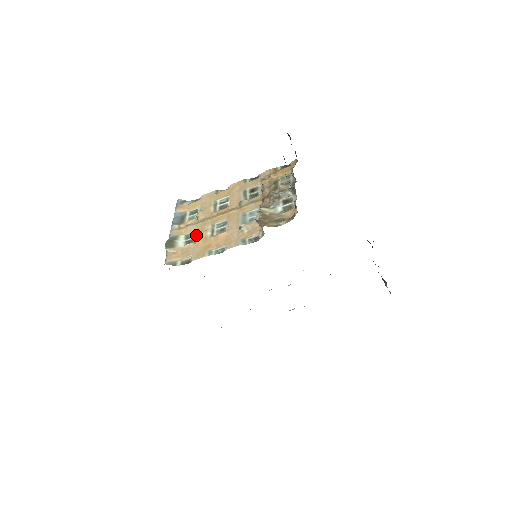
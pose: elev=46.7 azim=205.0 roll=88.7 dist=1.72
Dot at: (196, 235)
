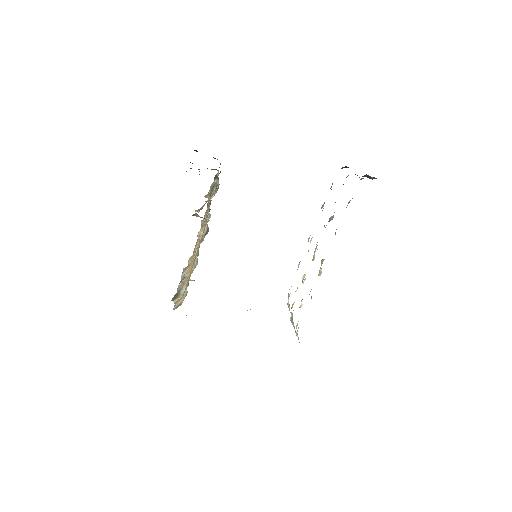
Dot at: (185, 273)
